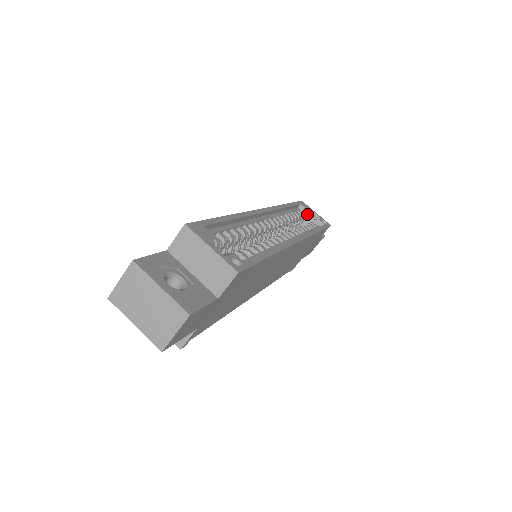
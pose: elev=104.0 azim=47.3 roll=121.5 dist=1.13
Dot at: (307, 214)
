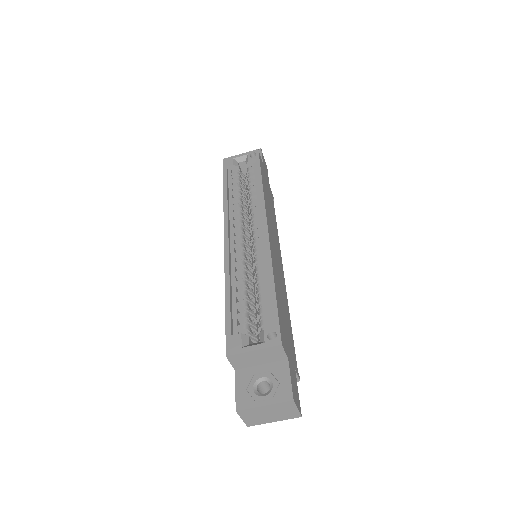
Dot at: (238, 166)
